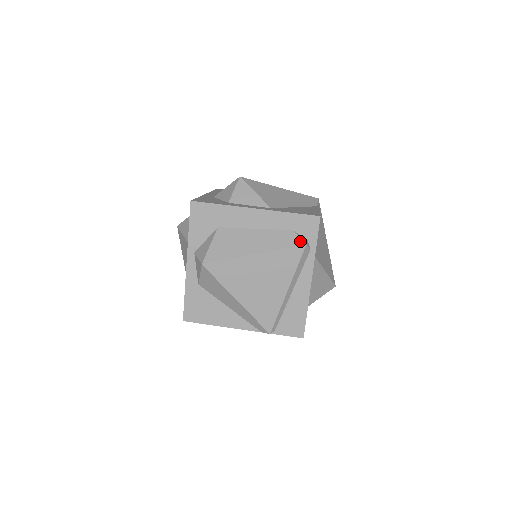
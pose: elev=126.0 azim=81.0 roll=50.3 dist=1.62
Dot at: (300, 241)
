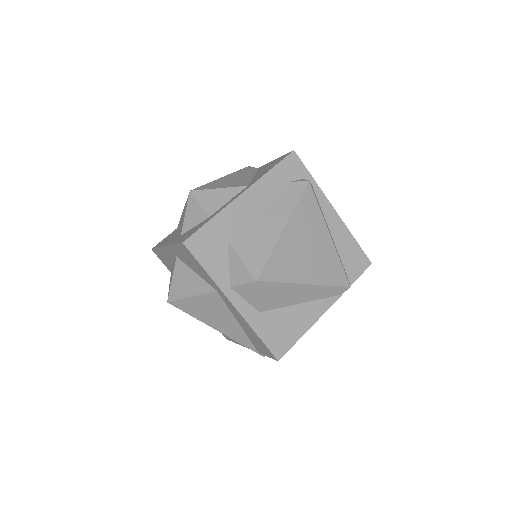
Dot at: (302, 183)
